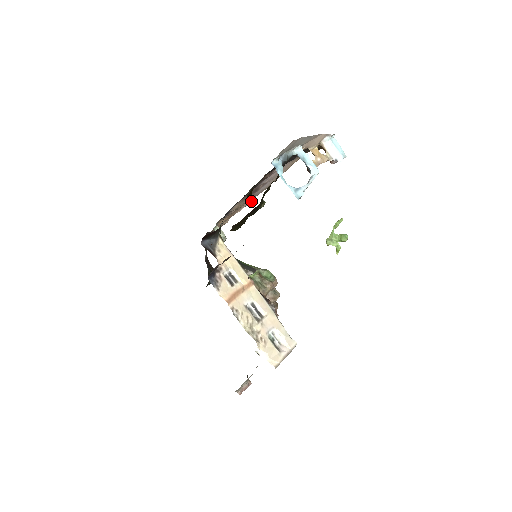
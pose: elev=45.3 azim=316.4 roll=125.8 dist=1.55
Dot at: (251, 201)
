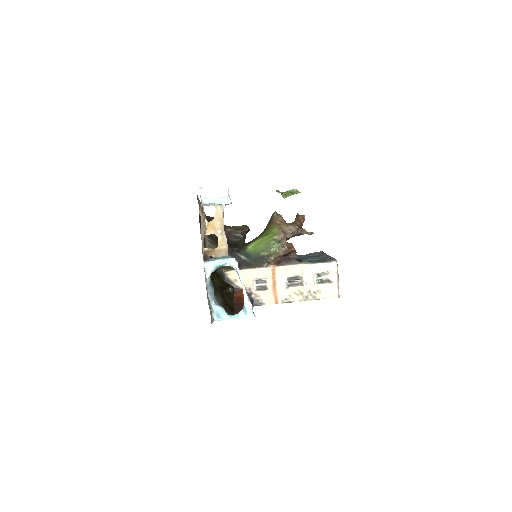
Dot at: (203, 211)
